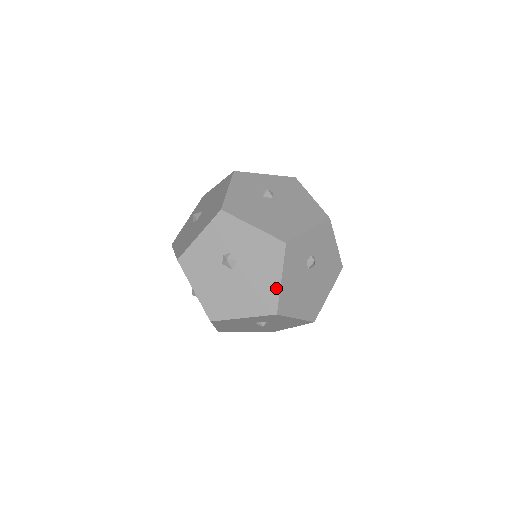
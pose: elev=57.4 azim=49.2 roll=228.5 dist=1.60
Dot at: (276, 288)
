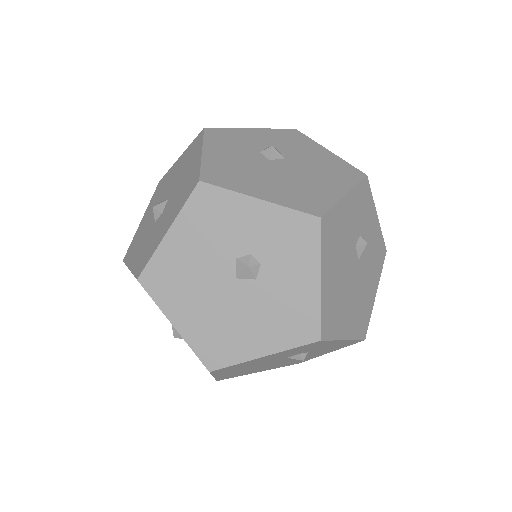
Dot at: (247, 355)
